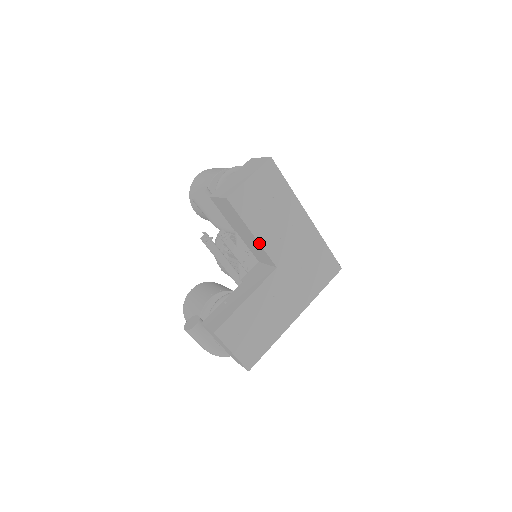
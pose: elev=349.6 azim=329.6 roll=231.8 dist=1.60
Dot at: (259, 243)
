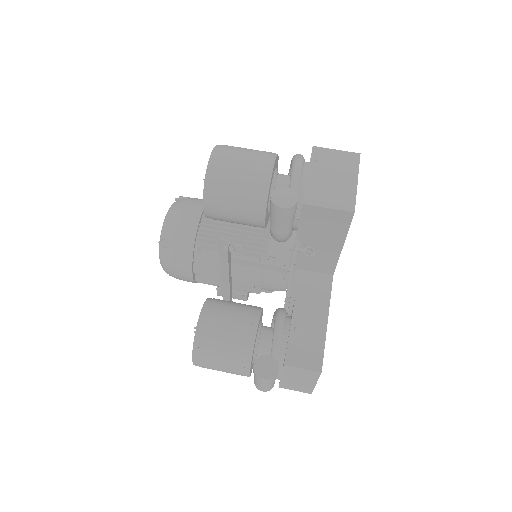
Dot at: occluded
